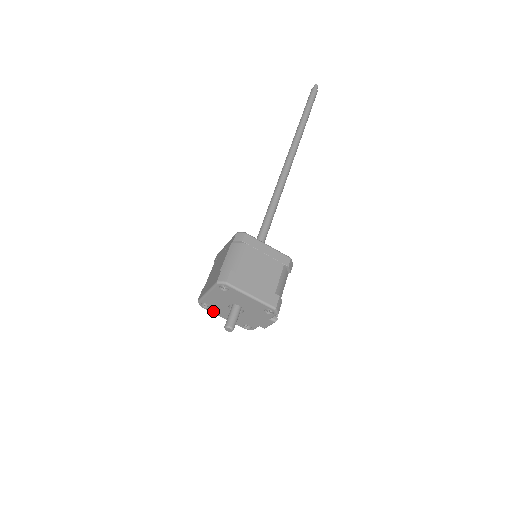
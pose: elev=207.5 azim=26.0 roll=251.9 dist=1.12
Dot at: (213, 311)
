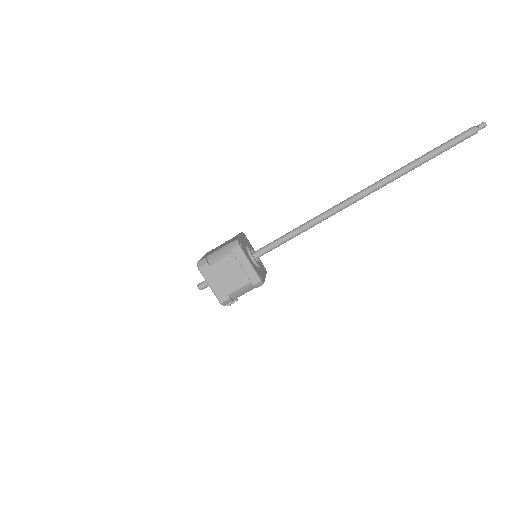
Dot at: occluded
